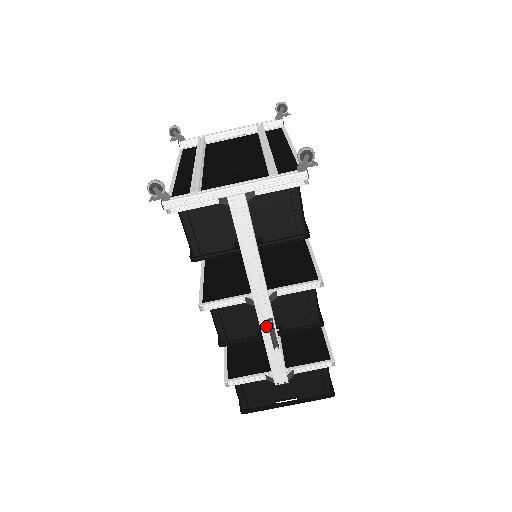
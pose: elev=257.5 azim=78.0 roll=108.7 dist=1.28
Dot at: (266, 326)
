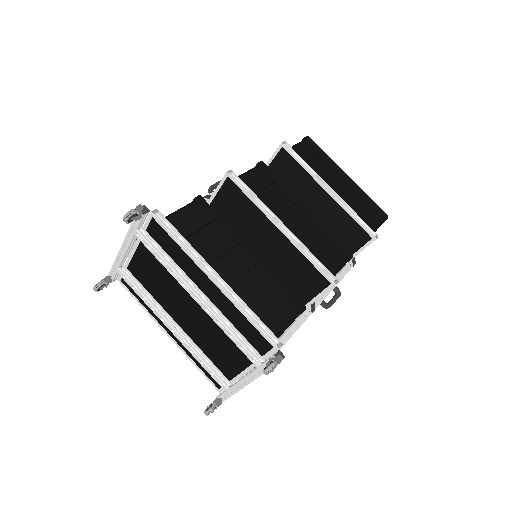
Dot at: occluded
